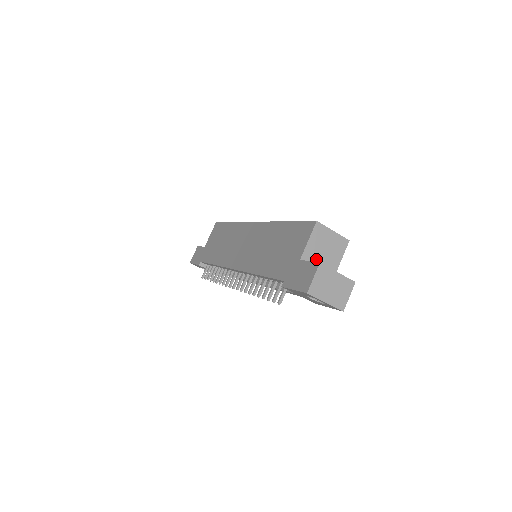
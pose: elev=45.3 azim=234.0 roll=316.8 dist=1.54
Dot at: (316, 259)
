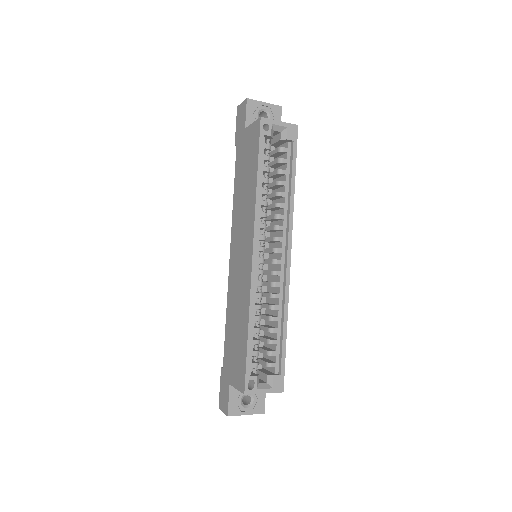
Dot at: occluded
